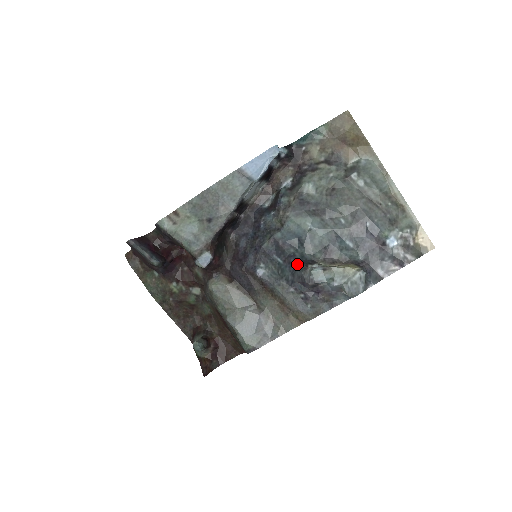
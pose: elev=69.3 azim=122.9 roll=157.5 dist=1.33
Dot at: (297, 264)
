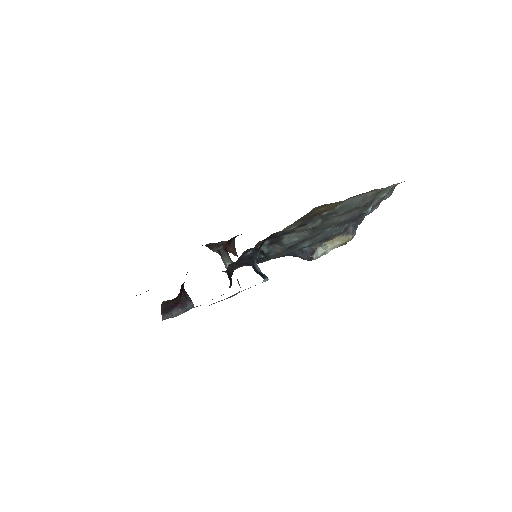
Dot at: (302, 258)
